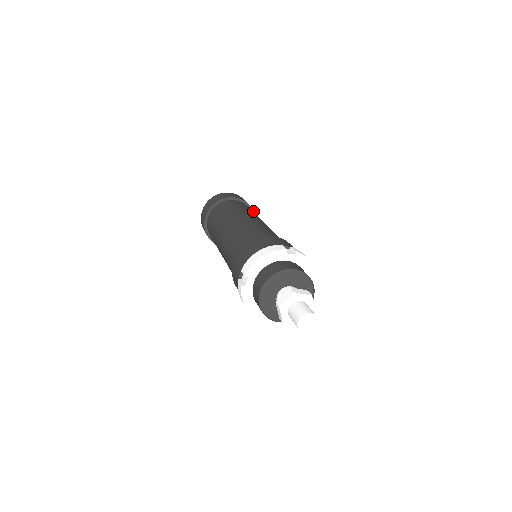
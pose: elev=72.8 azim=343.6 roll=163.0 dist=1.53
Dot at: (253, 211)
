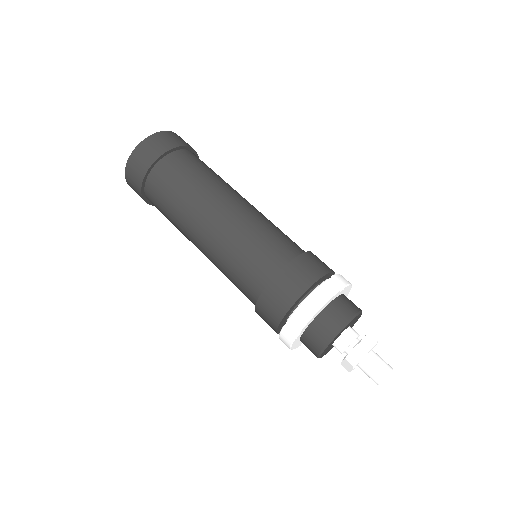
Dot at: (197, 154)
